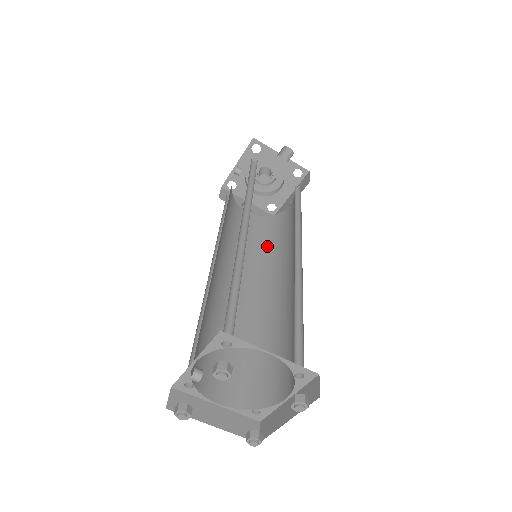
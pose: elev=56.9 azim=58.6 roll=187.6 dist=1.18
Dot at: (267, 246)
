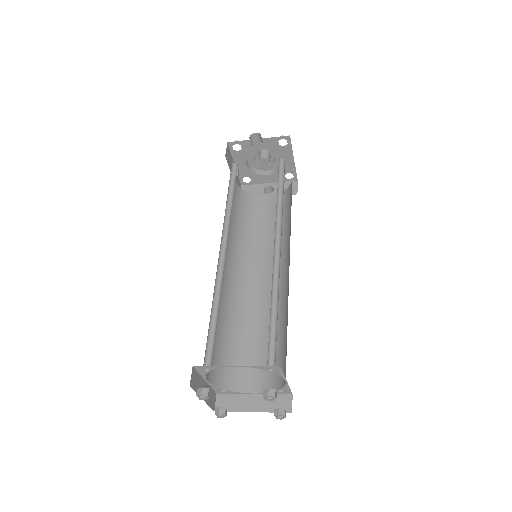
Dot at: (284, 225)
